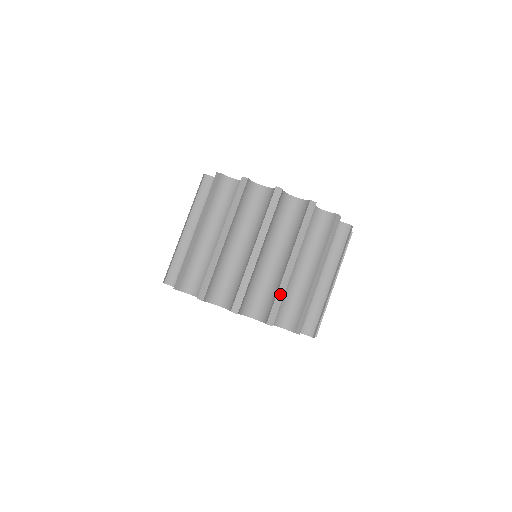
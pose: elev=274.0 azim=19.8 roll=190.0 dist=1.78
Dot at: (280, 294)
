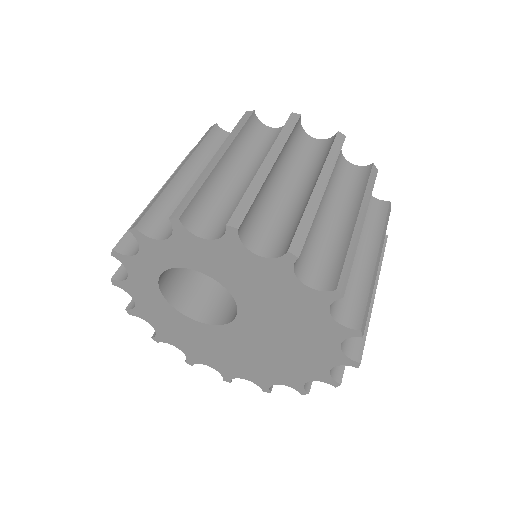
Dot at: (350, 255)
